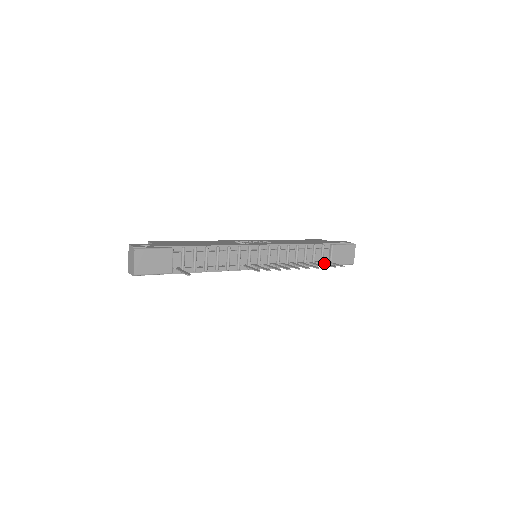
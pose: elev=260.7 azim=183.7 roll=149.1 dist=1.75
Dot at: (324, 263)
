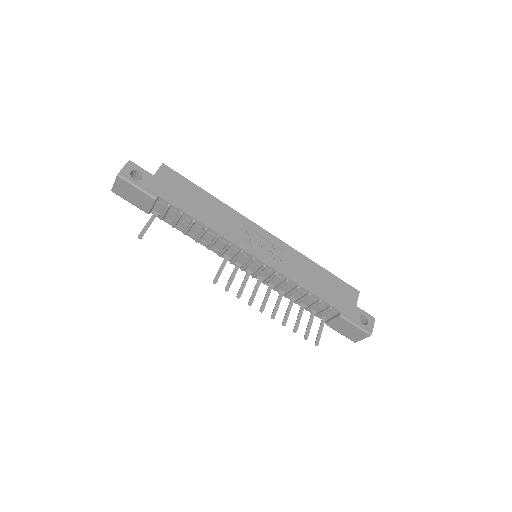
Dot at: (311, 321)
